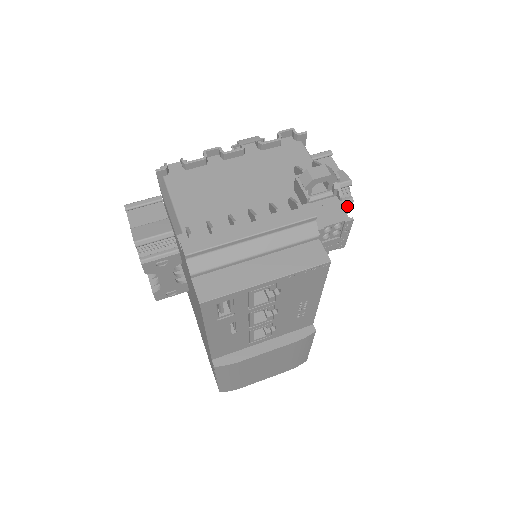
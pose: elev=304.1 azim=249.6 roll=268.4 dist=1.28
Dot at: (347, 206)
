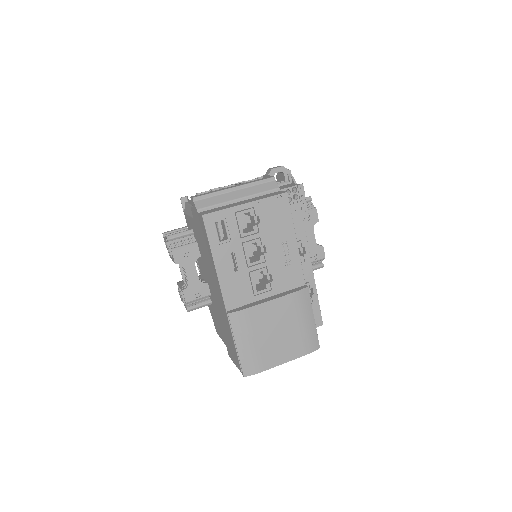
Dot at: (314, 214)
